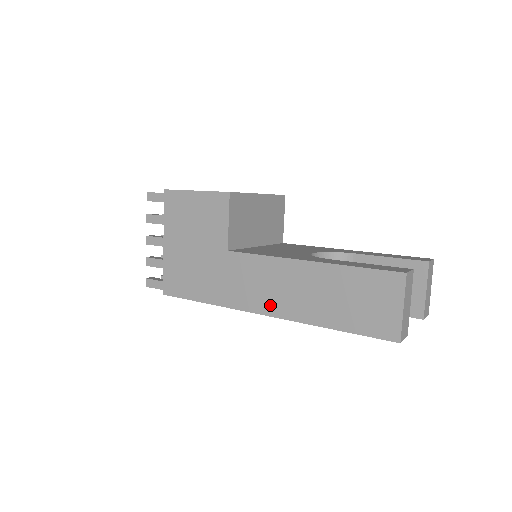
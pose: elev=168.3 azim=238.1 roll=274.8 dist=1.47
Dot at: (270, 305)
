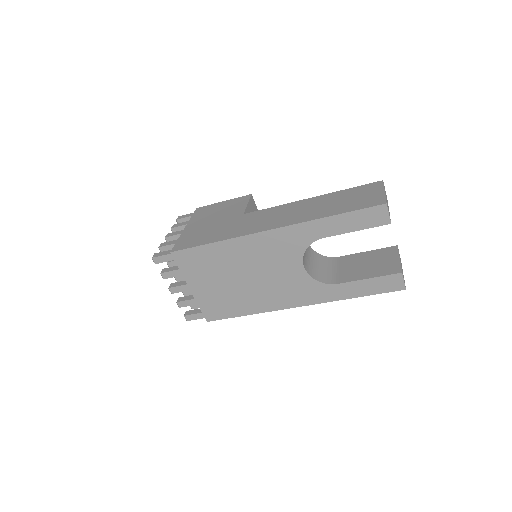
Dot at: (277, 223)
